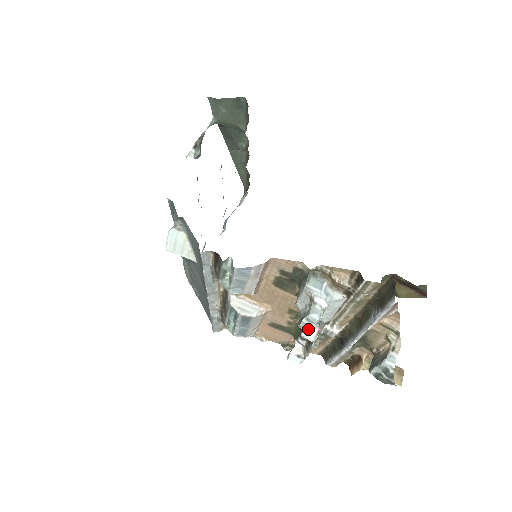
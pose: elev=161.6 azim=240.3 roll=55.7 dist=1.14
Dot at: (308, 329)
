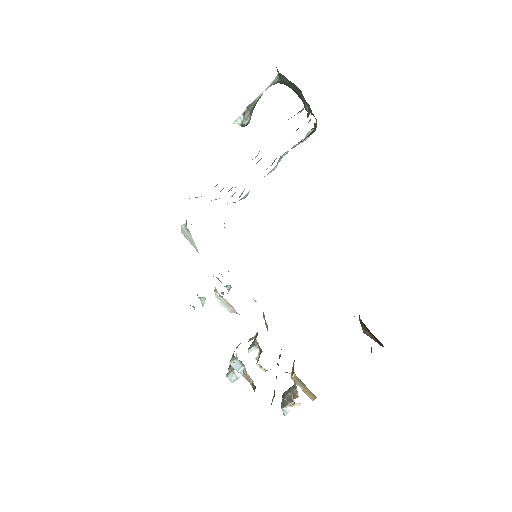
Dot at: occluded
